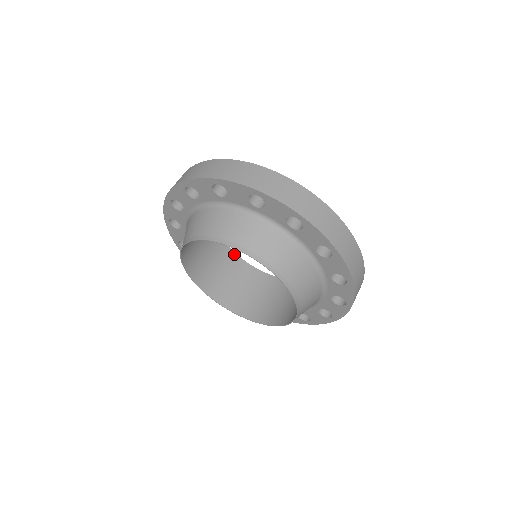
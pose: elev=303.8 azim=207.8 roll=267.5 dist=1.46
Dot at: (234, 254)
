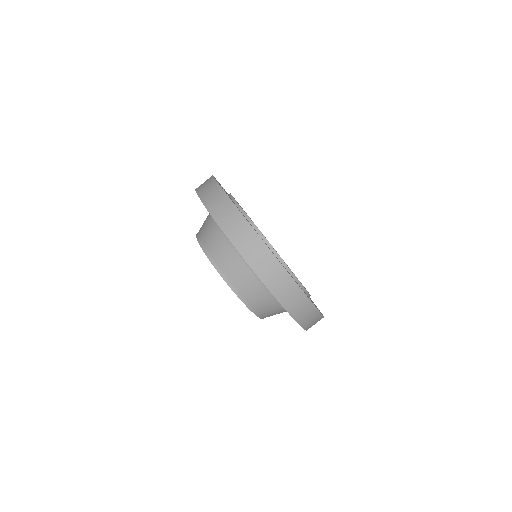
Dot at: occluded
